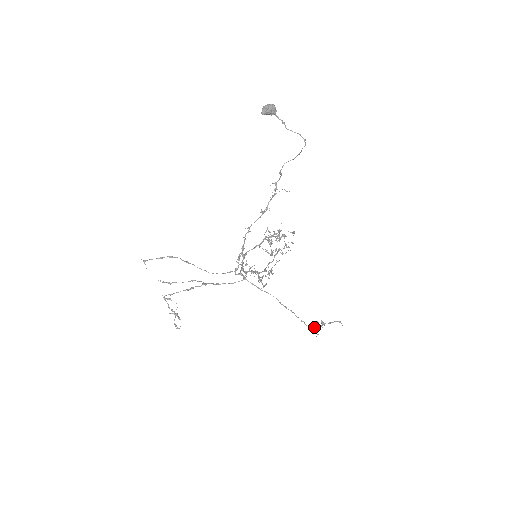
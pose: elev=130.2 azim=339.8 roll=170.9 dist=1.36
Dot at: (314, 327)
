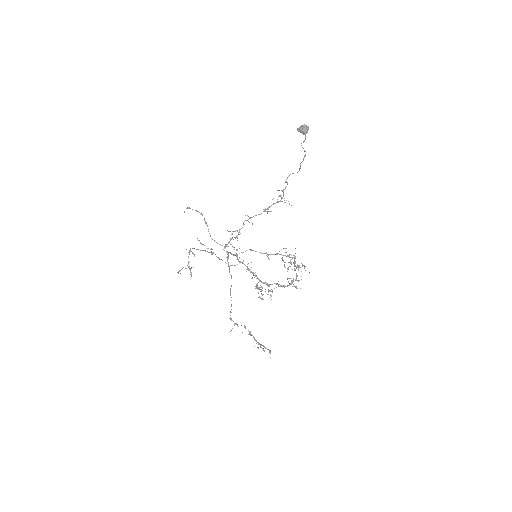
Dot at: (234, 323)
